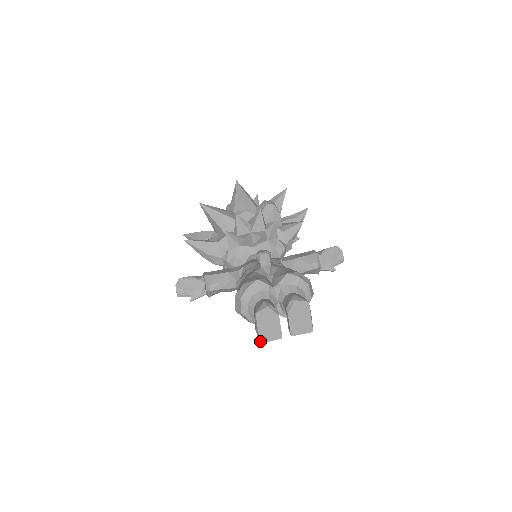
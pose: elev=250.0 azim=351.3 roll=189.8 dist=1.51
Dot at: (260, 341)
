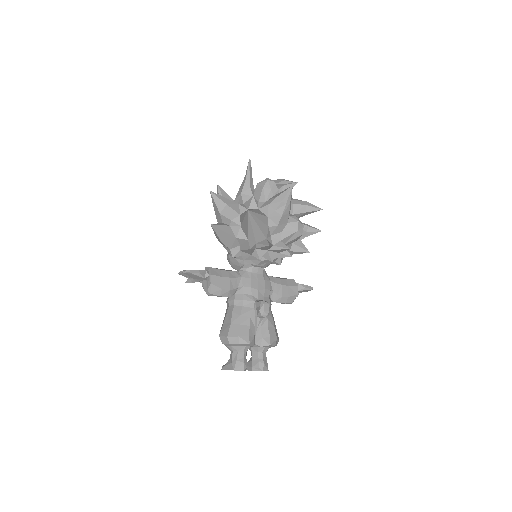
Dot at: occluded
